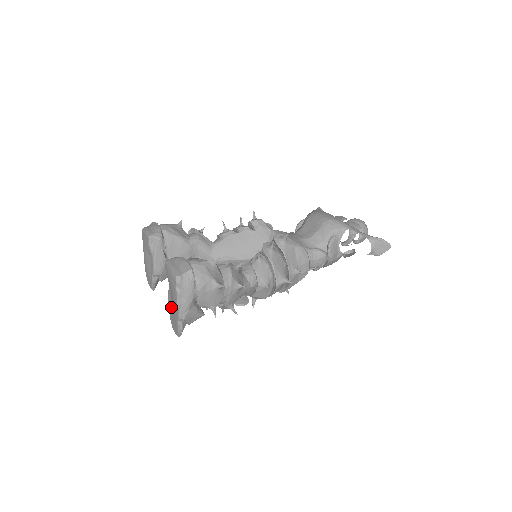
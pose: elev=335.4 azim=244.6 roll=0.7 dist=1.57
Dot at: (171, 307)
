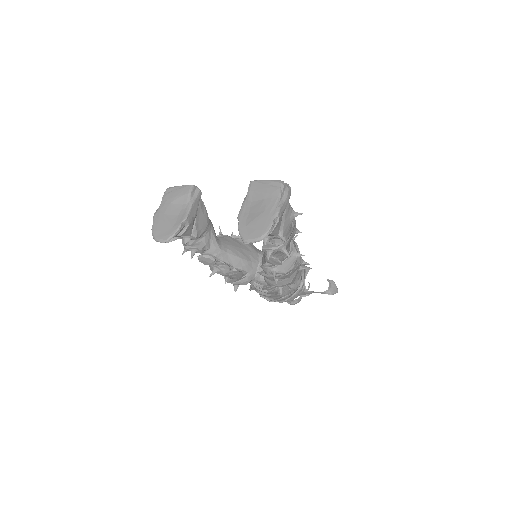
Dot at: (250, 218)
